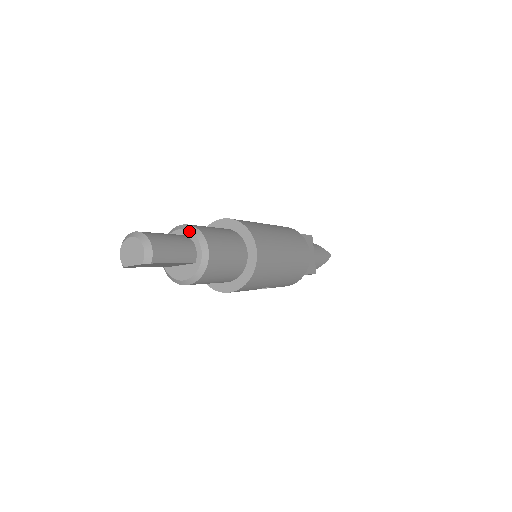
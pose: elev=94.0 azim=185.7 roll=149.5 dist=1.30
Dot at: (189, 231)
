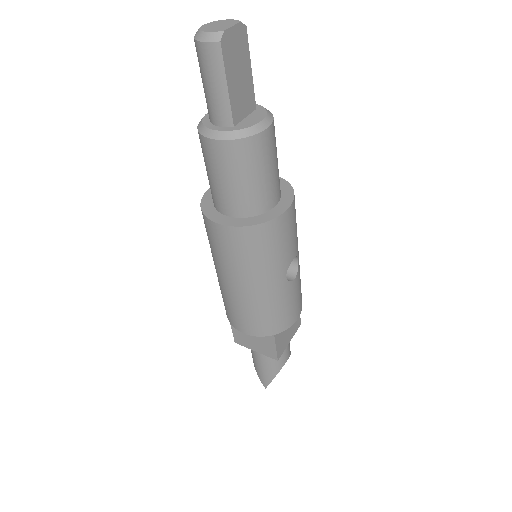
Dot at: occluded
